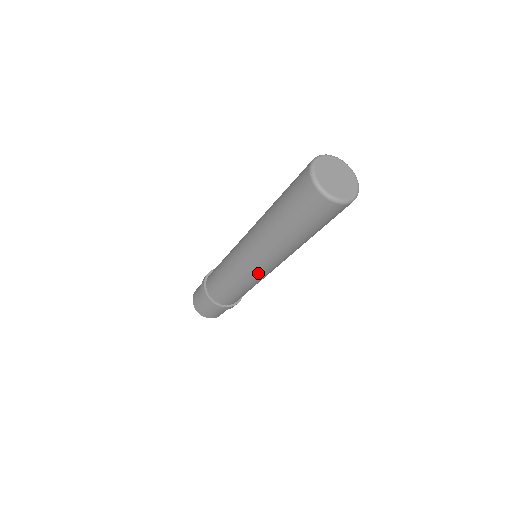
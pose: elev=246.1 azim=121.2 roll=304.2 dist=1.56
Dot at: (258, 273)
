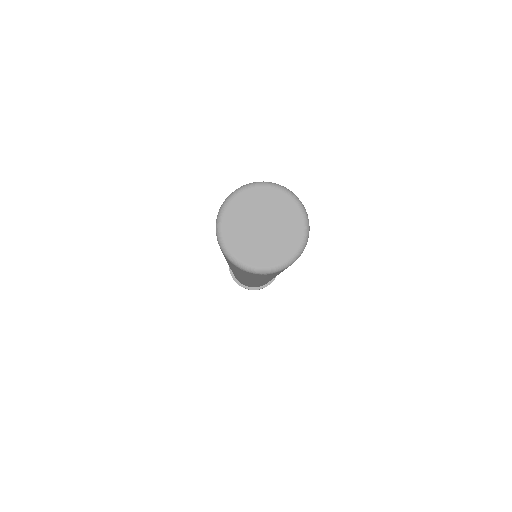
Dot at: (242, 280)
